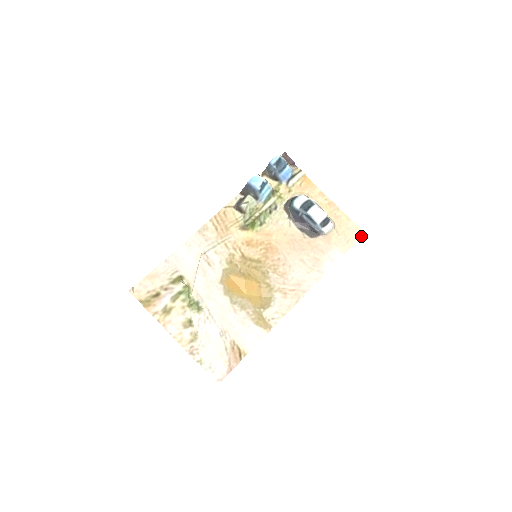
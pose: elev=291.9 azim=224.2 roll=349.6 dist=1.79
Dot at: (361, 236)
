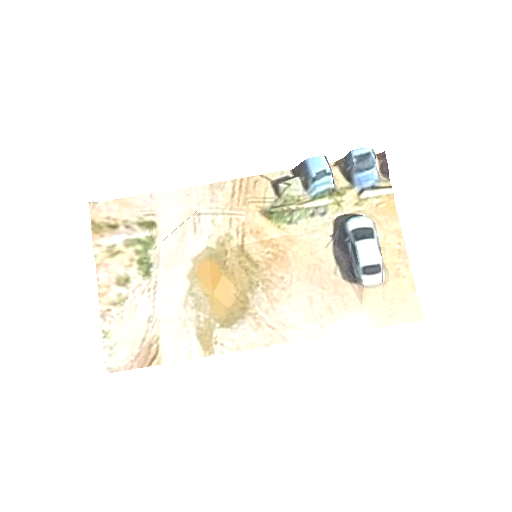
Dot at: (415, 321)
